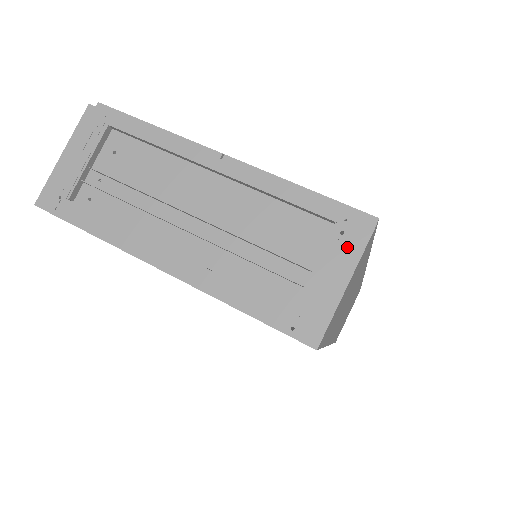
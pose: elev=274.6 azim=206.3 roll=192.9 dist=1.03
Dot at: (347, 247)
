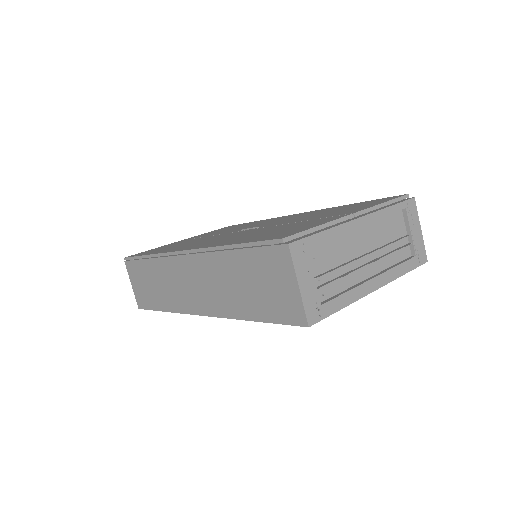
Dot at: (414, 215)
